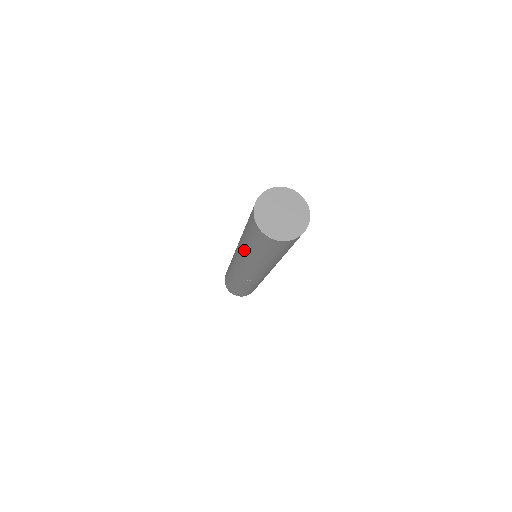
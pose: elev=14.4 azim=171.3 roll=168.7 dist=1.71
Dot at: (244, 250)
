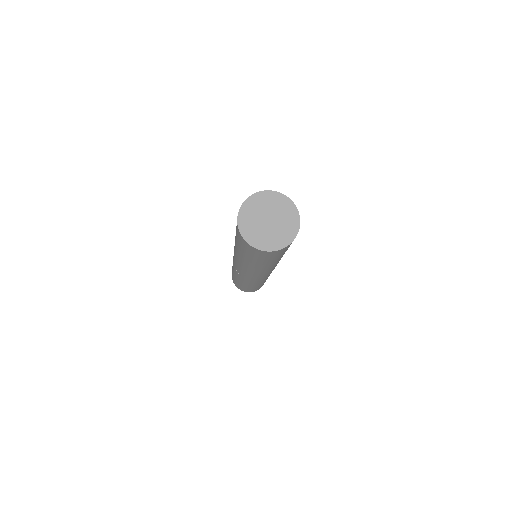
Dot at: occluded
